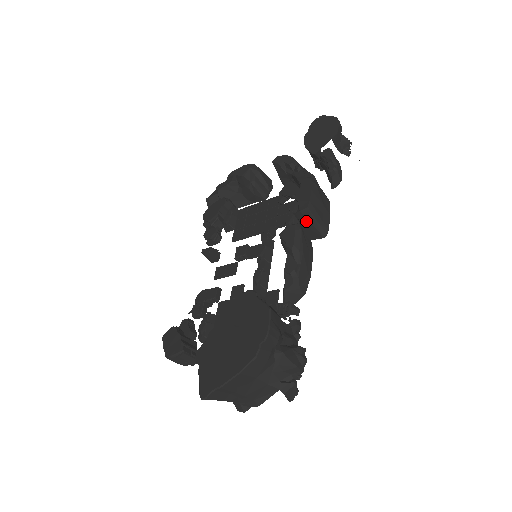
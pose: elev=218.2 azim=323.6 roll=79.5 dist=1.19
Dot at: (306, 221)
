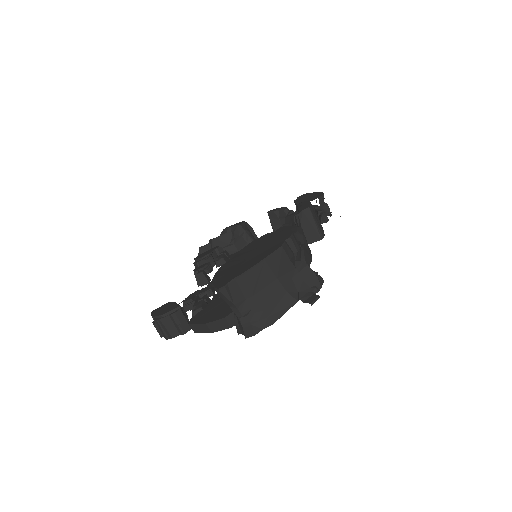
Dot at: (306, 221)
